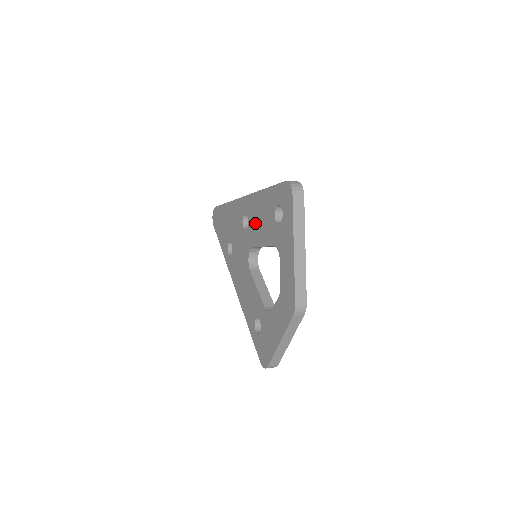
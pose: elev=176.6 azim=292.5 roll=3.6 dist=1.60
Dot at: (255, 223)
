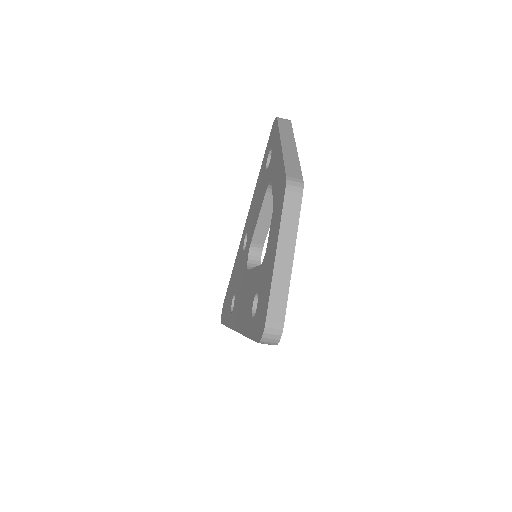
Dot at: (252, 218)
